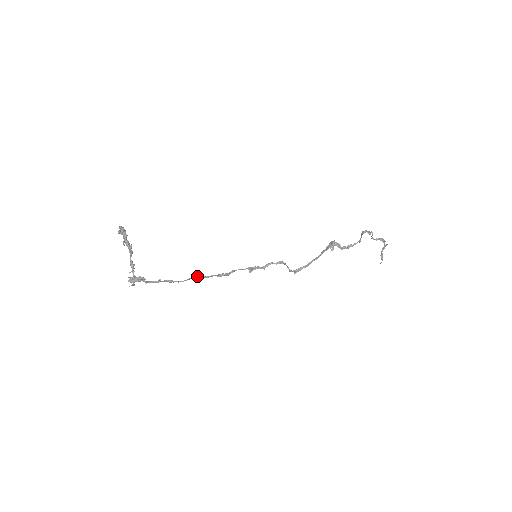
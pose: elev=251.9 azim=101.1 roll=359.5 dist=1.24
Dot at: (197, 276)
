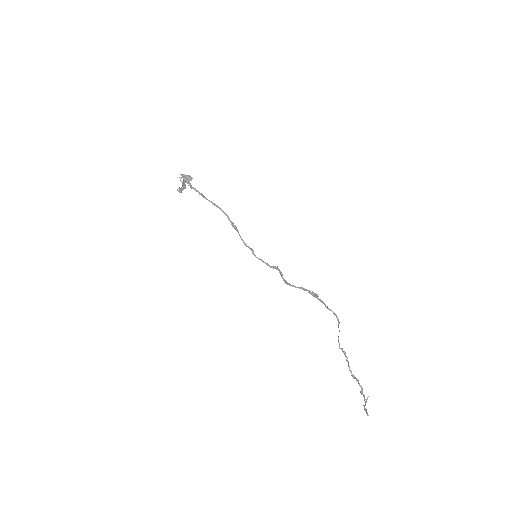
Dot at: (220, 209)
